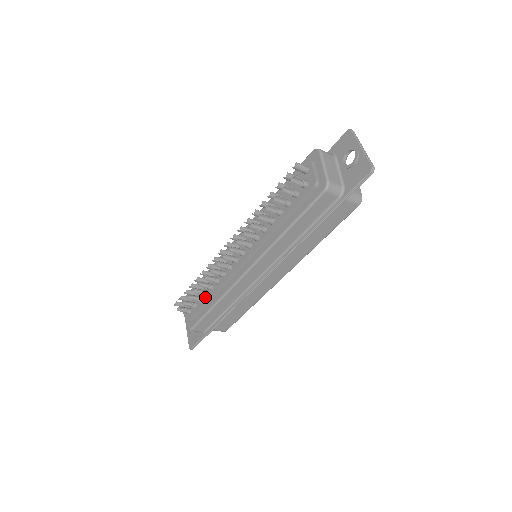
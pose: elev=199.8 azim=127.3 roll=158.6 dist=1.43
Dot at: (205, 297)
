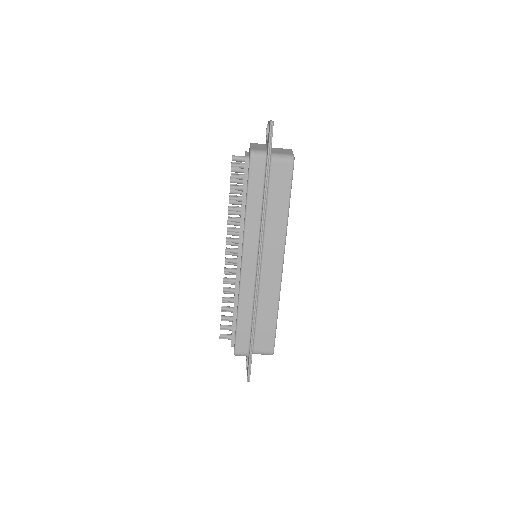
Dot at: (233, 312)
